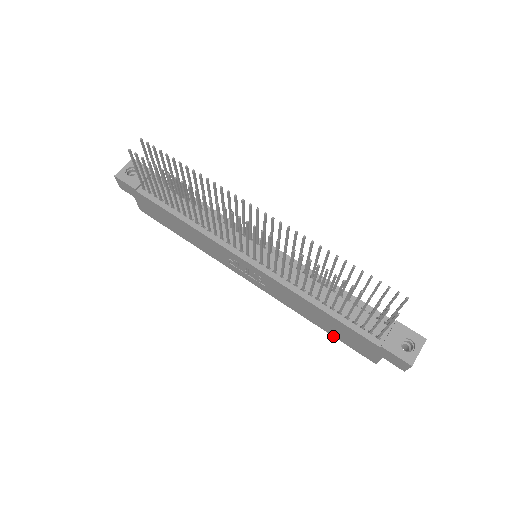
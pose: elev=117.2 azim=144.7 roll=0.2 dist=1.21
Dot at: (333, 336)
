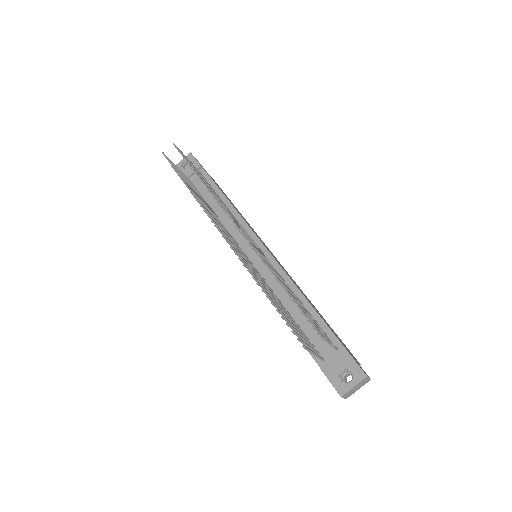
Dot at: occluded
